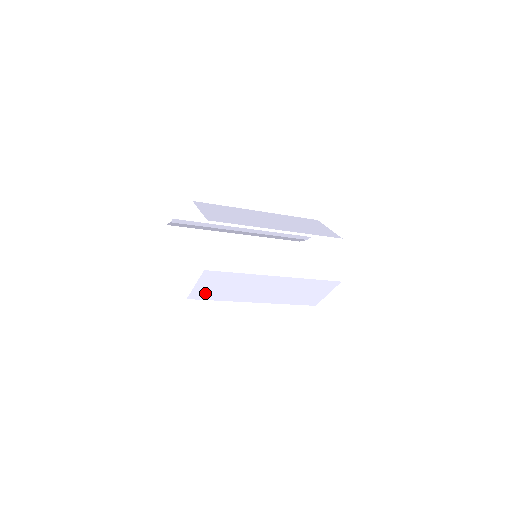
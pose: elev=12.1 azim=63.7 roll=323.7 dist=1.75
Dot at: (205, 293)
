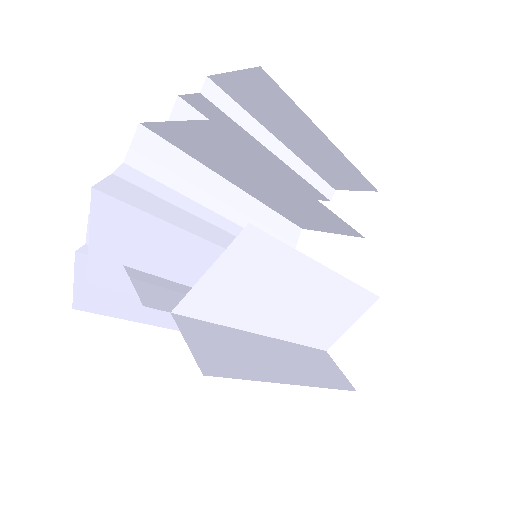
Dot at: (210, 298)
